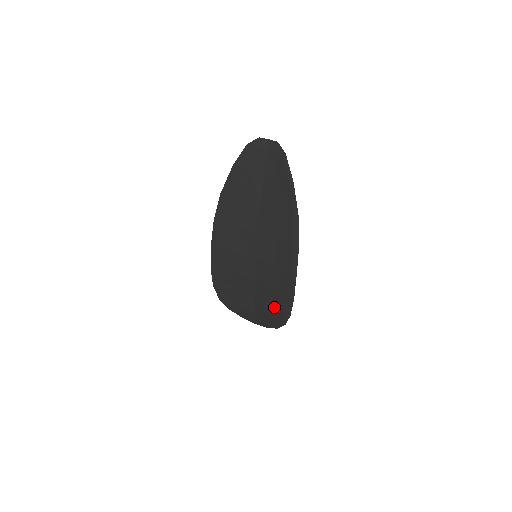
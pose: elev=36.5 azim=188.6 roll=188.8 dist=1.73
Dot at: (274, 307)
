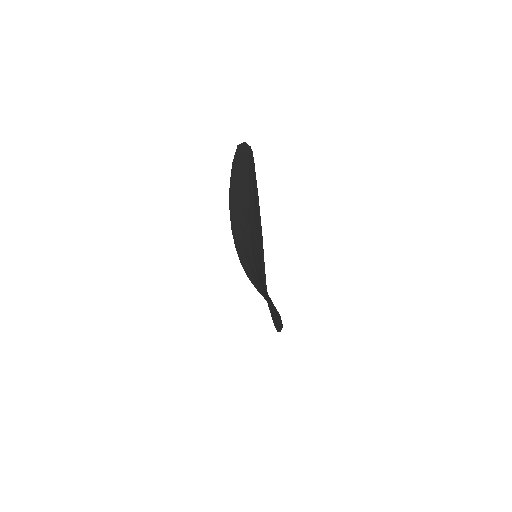
Dot at: occluded
